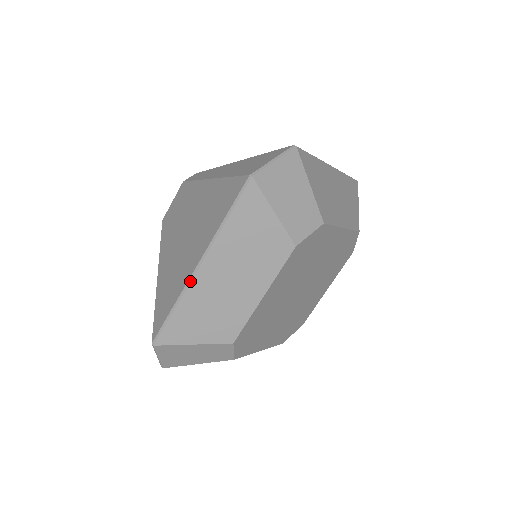
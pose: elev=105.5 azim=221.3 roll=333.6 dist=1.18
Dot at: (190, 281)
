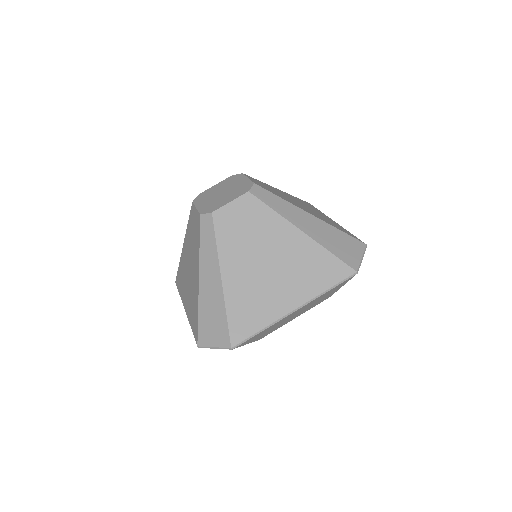
Dot at: (284, 318)
